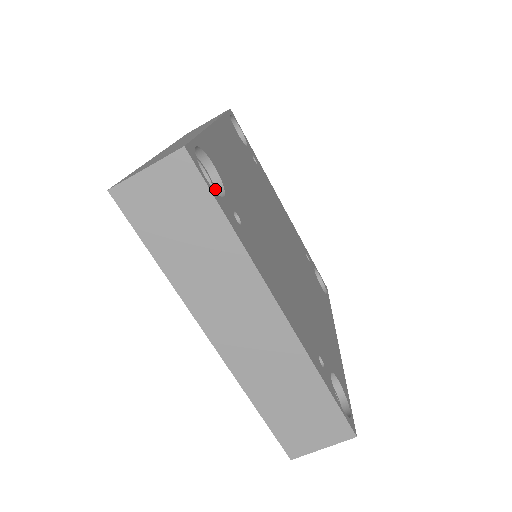
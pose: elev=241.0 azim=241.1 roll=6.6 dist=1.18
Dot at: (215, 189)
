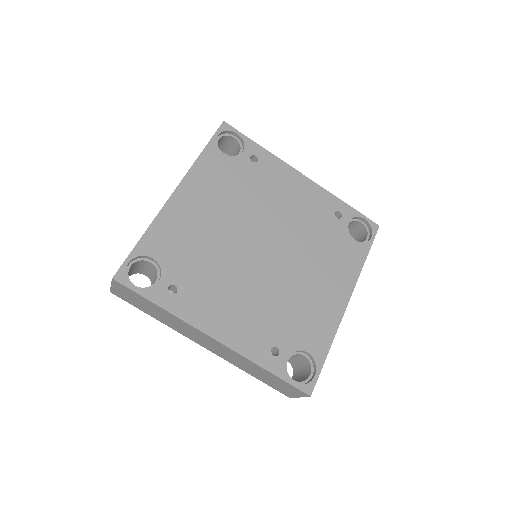
Dot at: (160, 271)
